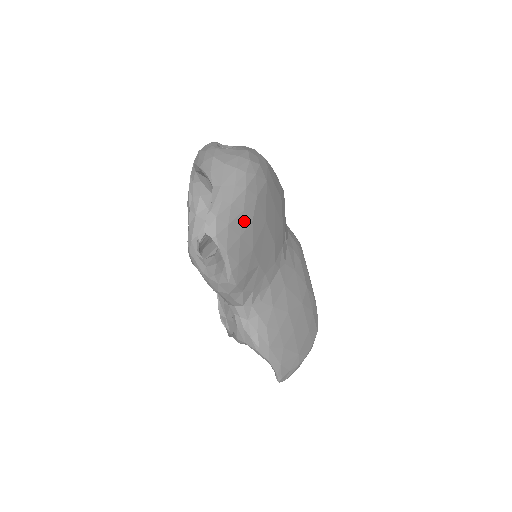
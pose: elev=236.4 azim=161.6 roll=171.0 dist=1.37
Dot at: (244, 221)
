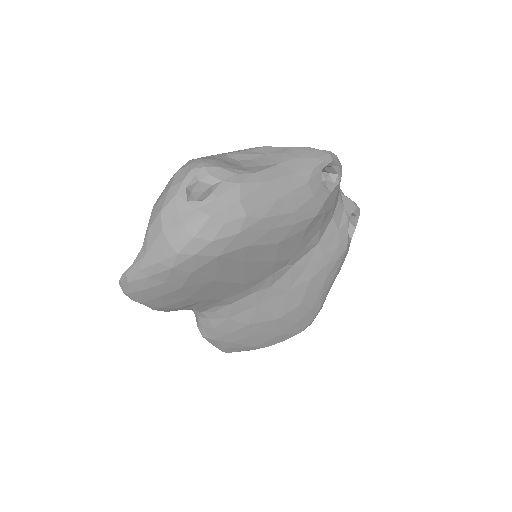
Dot at: (167, 288)
